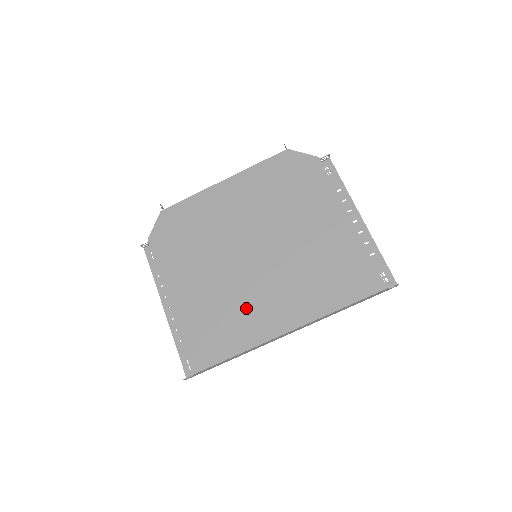
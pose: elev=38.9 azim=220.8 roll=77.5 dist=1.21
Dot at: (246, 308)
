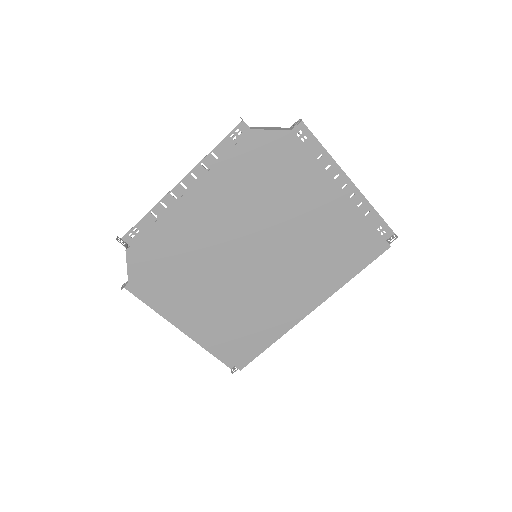
Dot at: (267, 307)
